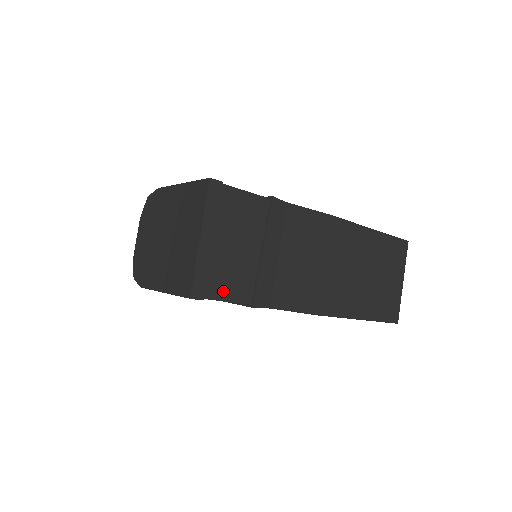
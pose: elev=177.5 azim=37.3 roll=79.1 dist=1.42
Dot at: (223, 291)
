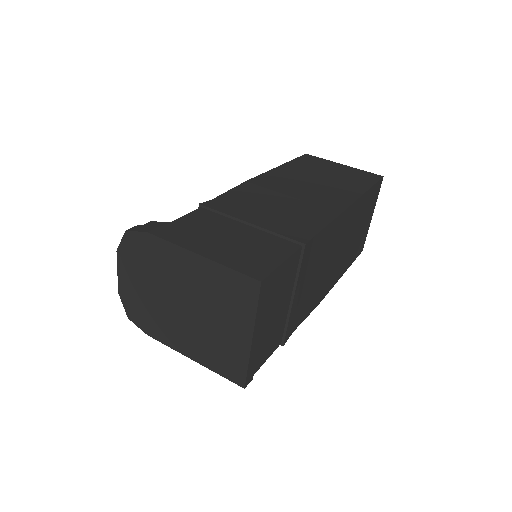
Dot at: (264, 356)
